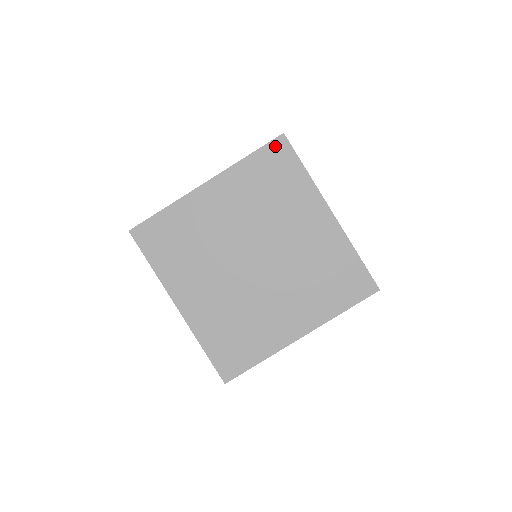
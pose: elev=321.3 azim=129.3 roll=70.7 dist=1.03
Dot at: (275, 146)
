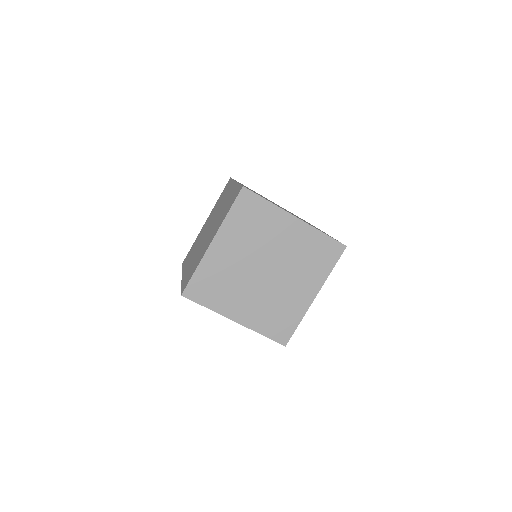
Dot at: (242, 197)
